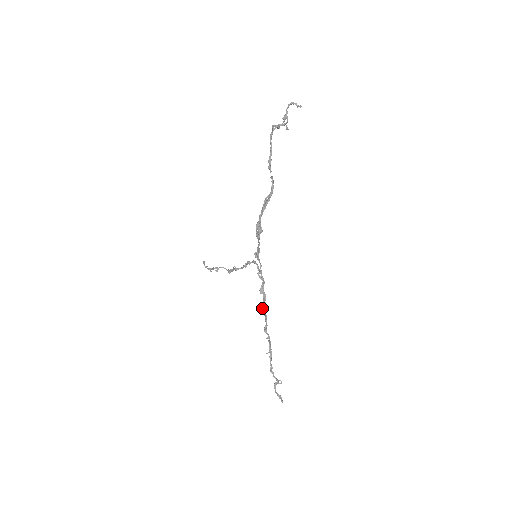
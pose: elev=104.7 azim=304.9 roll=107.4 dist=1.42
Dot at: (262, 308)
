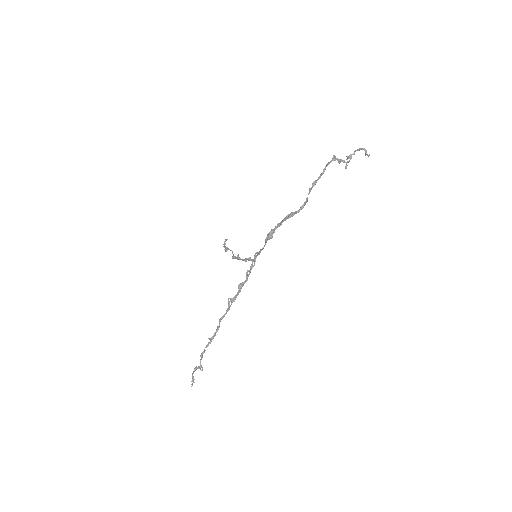
Dot at: (231, 300)
